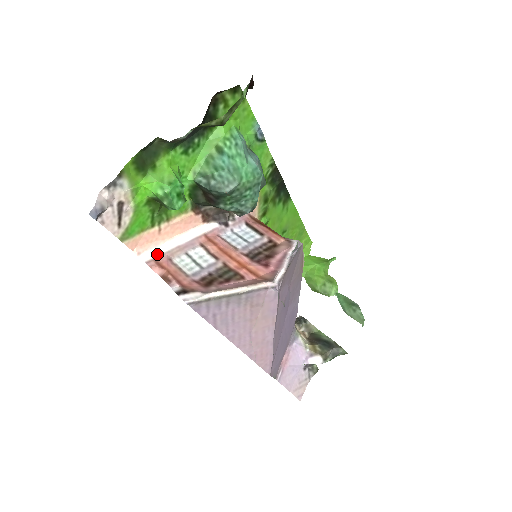
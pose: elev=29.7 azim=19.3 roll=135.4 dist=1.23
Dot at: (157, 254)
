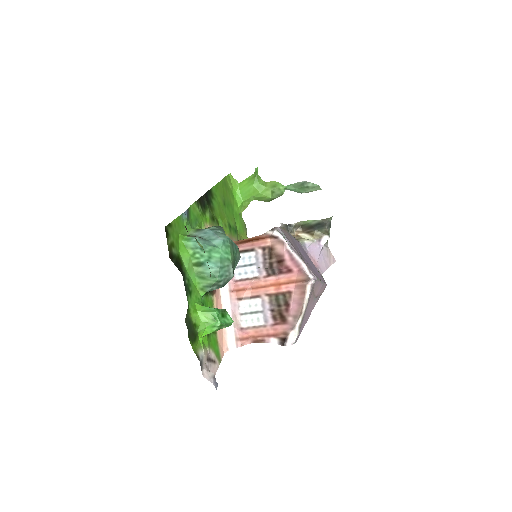
Dot at: (232, 336)
